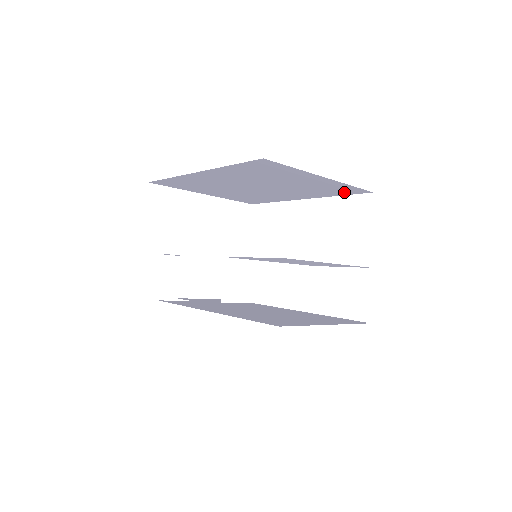
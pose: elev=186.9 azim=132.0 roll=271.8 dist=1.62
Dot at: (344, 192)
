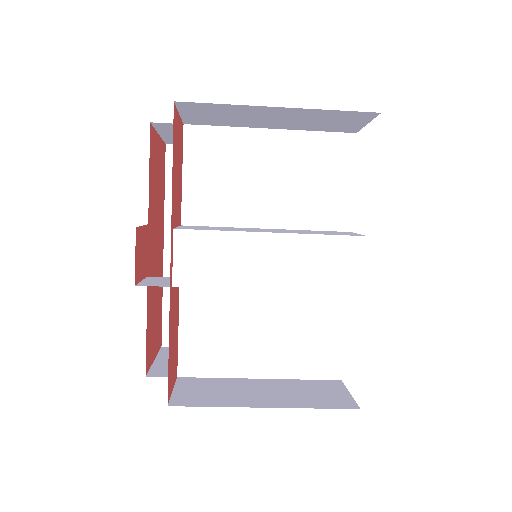
Dot at: occluded
